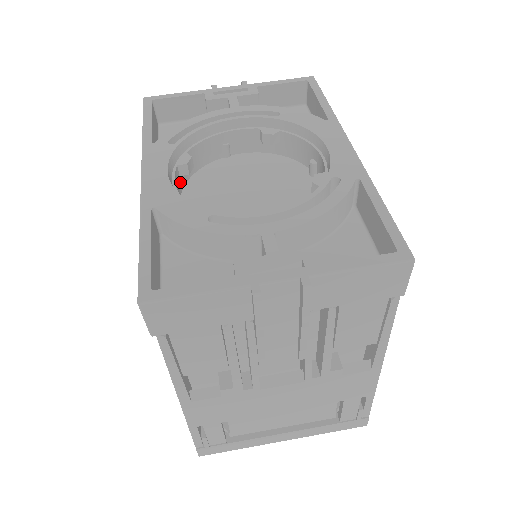
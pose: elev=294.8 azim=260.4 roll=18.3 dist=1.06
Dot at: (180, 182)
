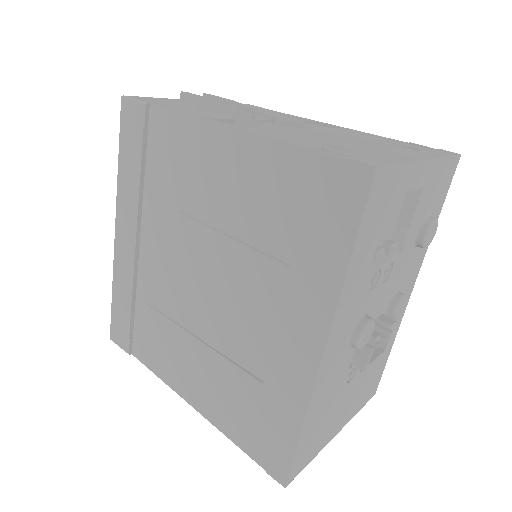
Dot at: occluded
